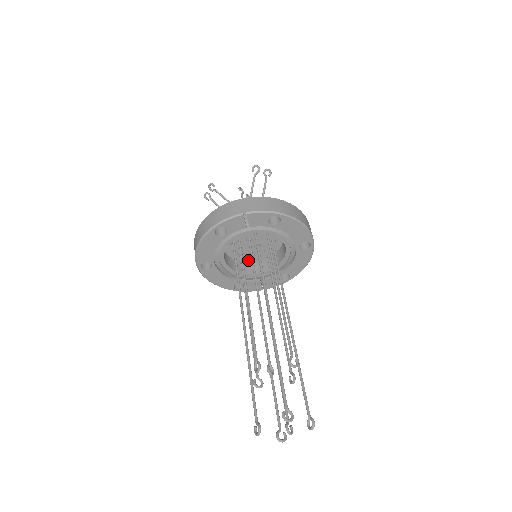
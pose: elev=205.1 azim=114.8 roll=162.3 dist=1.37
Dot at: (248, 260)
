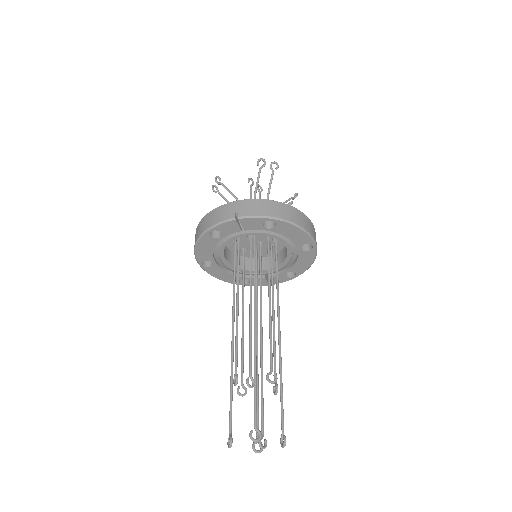
Dot at: (253, 256)
